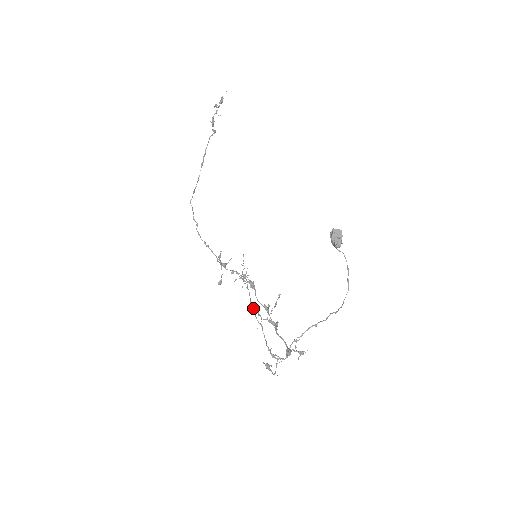
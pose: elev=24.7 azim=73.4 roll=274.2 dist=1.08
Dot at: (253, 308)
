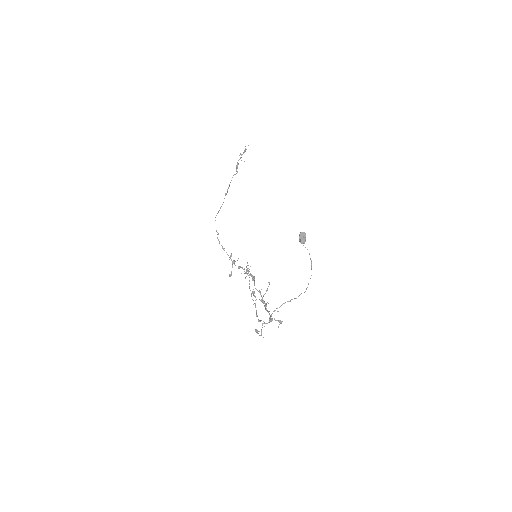
Dot at: occluded
